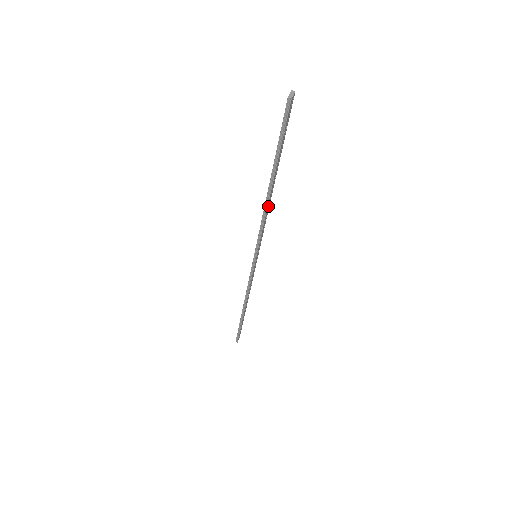
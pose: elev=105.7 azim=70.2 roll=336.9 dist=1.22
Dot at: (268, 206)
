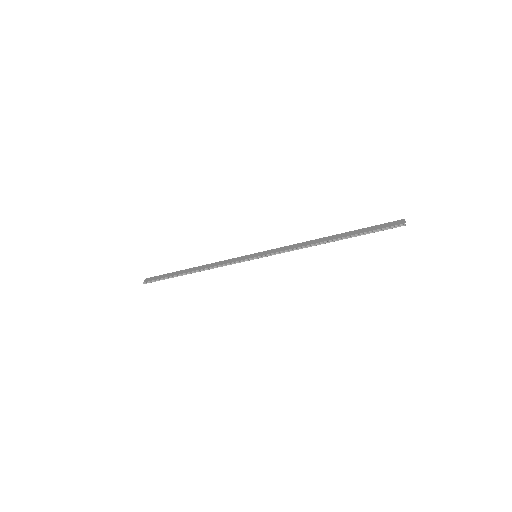
Dot at: (310, 244)
